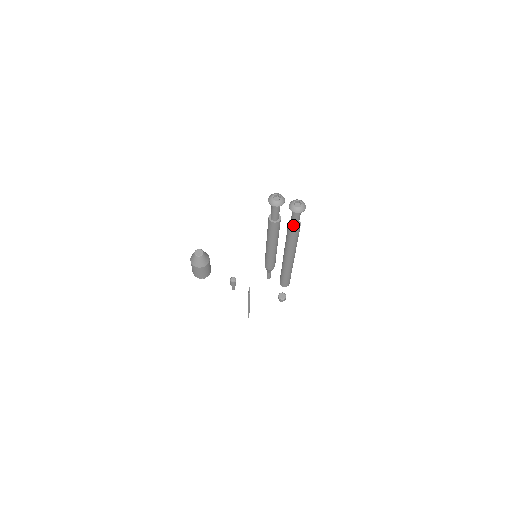
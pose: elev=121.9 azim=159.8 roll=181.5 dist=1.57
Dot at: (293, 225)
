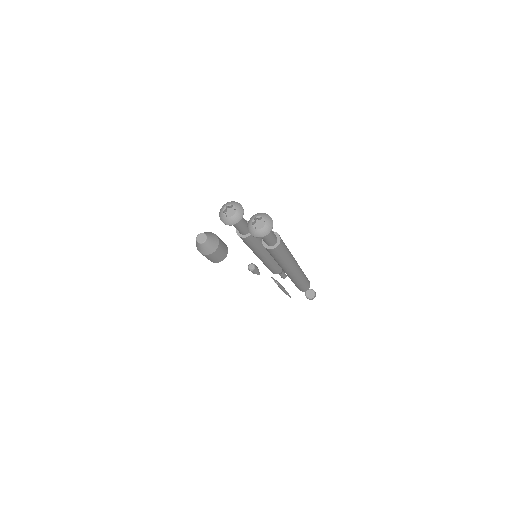
Dot at: (267, 244)
